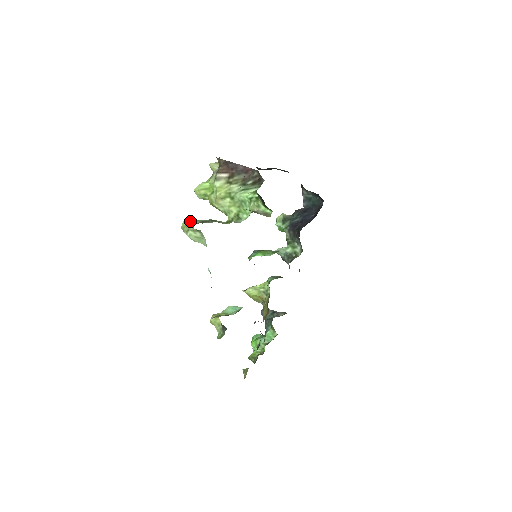
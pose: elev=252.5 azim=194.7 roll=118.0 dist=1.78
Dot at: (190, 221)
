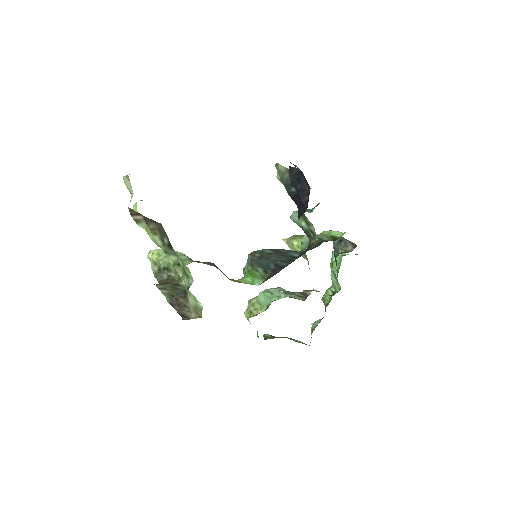
Dot at: (151, 262)
